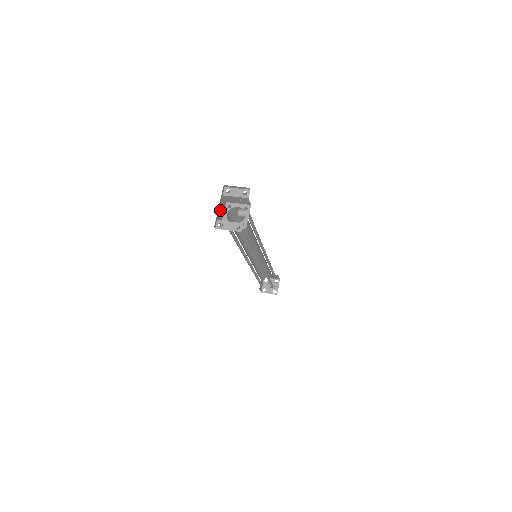
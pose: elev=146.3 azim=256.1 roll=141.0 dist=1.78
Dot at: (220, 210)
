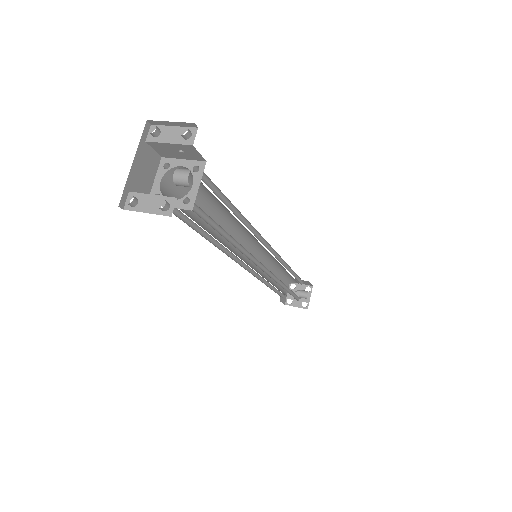
Dot at: (140, 172)
